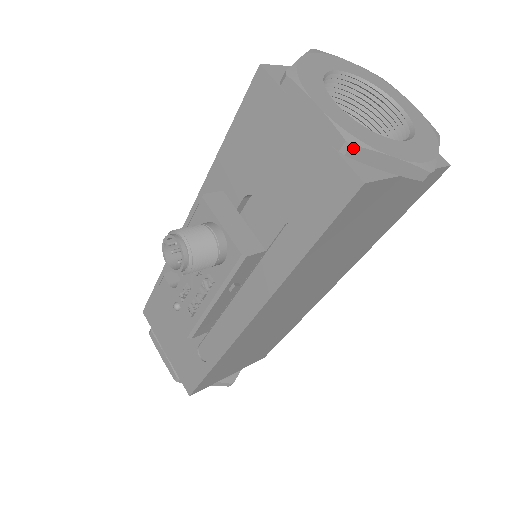
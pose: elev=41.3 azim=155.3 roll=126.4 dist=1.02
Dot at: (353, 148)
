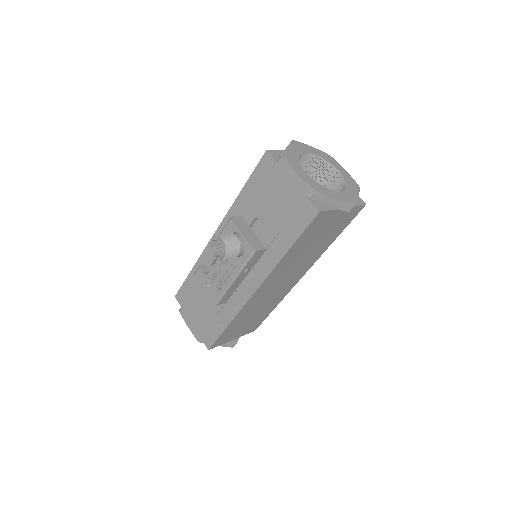
Dot at: (314, 195)
